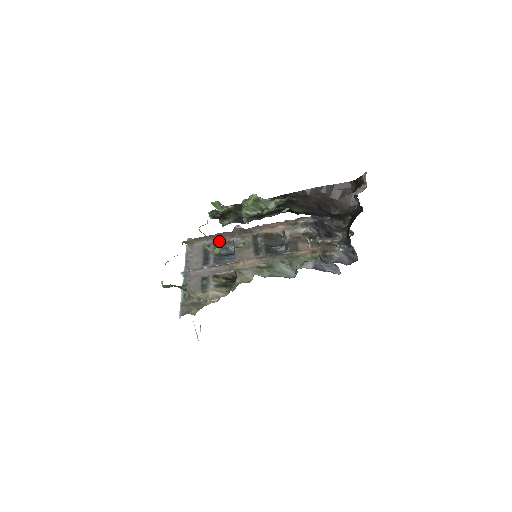
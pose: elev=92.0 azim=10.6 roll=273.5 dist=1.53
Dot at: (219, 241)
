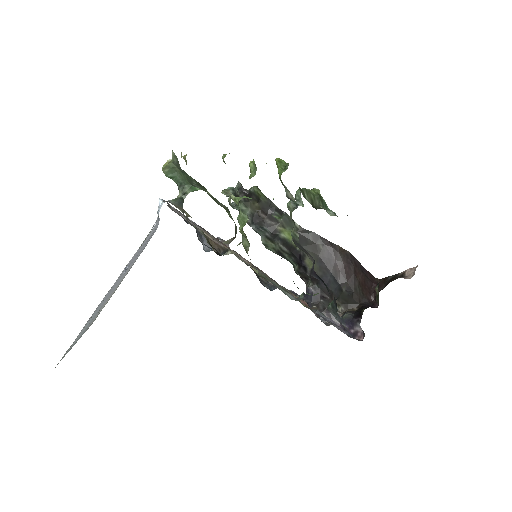
Dot at: occluded
